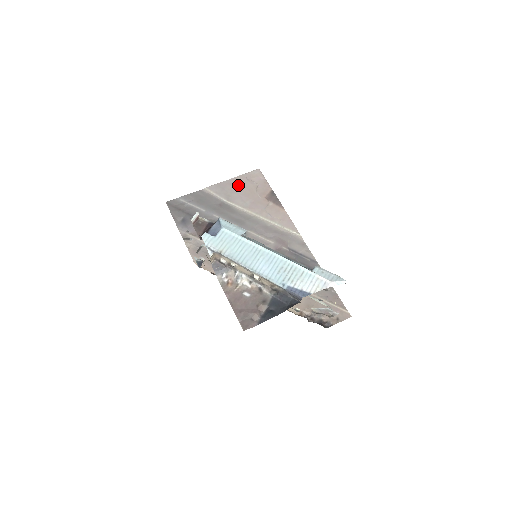
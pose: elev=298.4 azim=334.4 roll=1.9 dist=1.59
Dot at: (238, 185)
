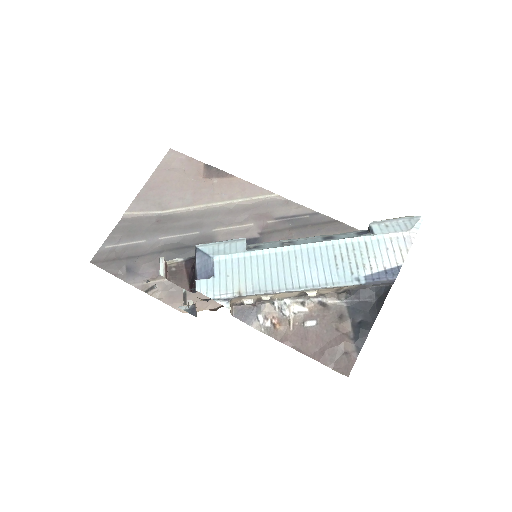
Dot at: (161, 184)
